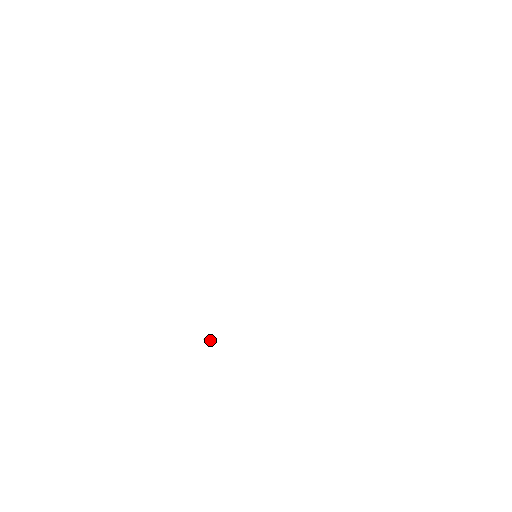
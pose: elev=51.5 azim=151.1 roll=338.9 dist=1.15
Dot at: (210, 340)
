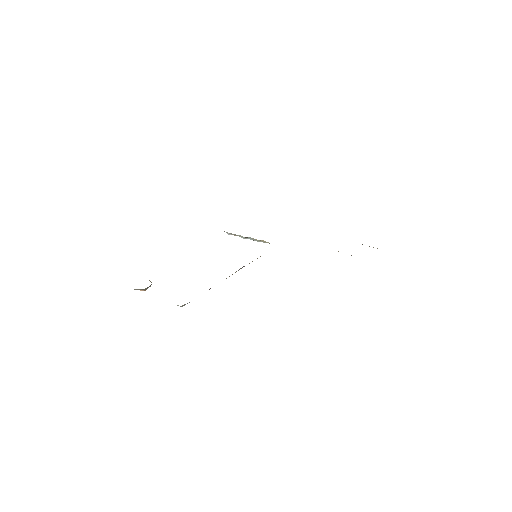
Dot at: occluded
